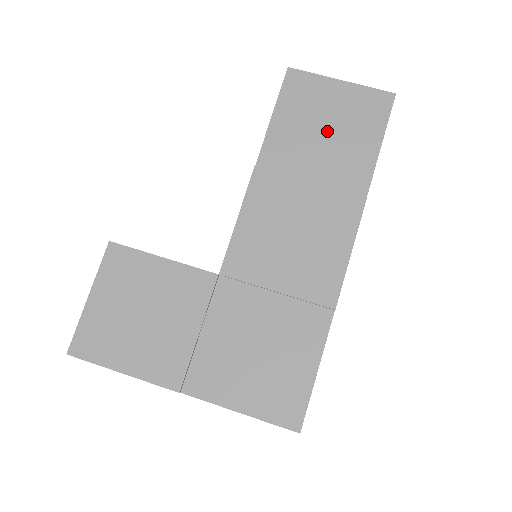
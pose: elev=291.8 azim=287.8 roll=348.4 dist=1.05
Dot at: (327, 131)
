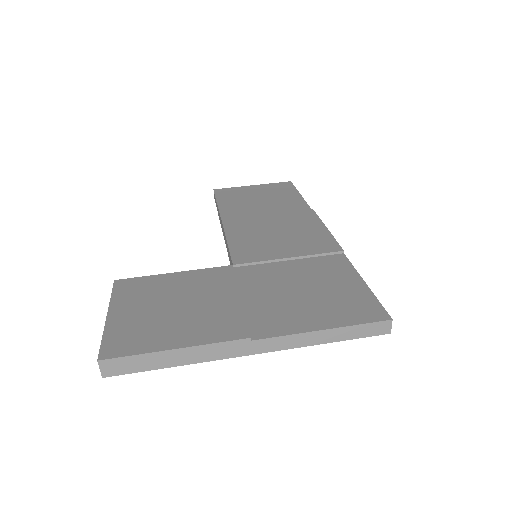
Dot at: (261, 199)
